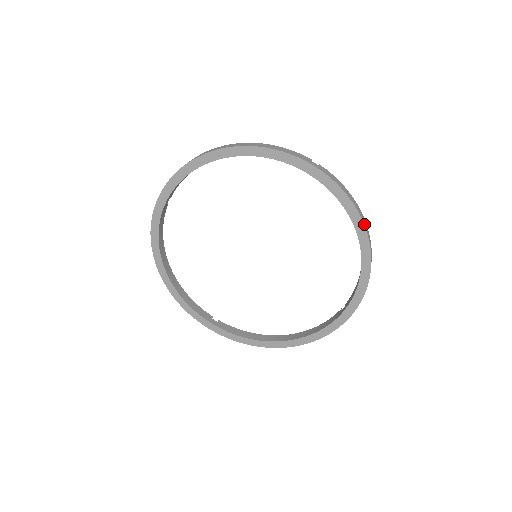
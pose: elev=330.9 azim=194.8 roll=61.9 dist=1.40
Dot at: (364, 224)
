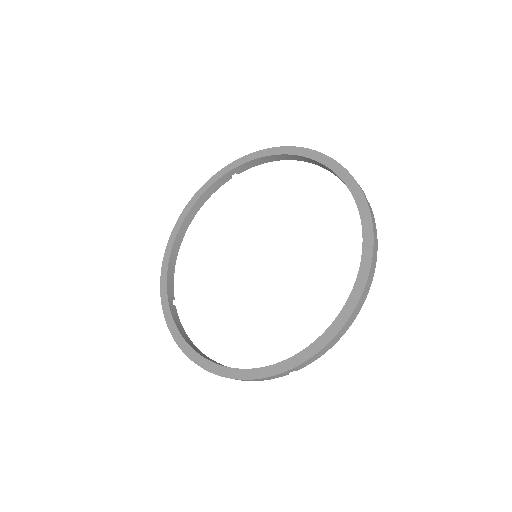
Dot at: (370, 272)
